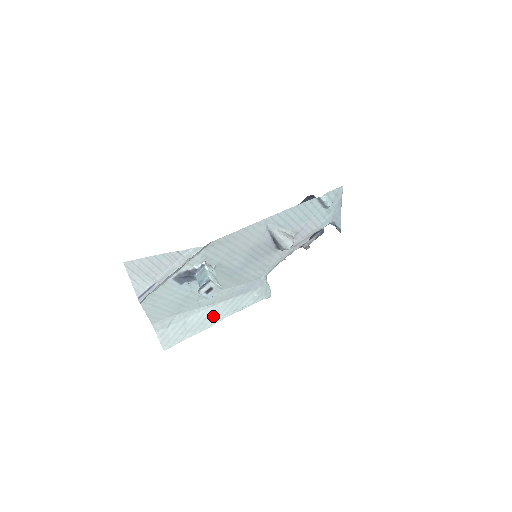
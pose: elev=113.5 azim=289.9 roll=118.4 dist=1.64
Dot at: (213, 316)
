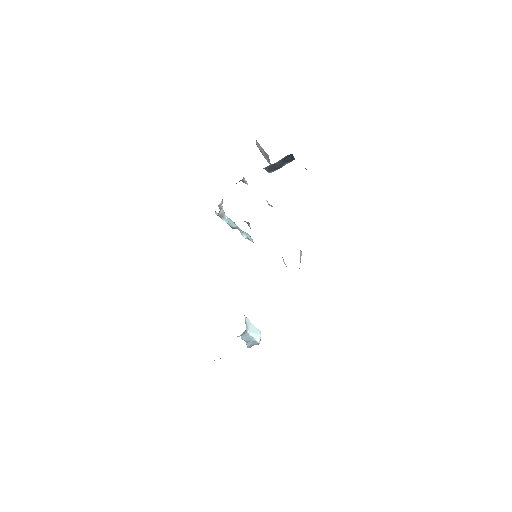
Dot at: occluded
